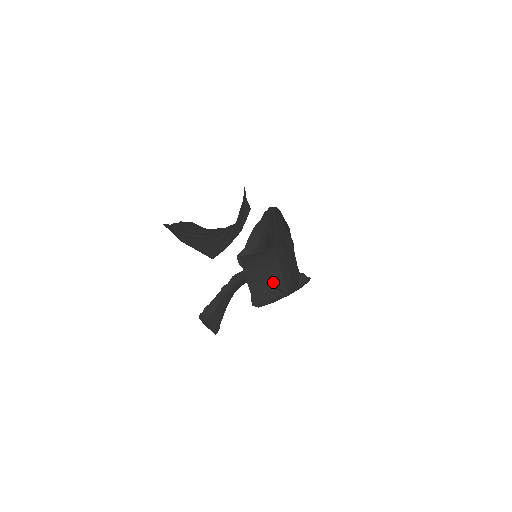
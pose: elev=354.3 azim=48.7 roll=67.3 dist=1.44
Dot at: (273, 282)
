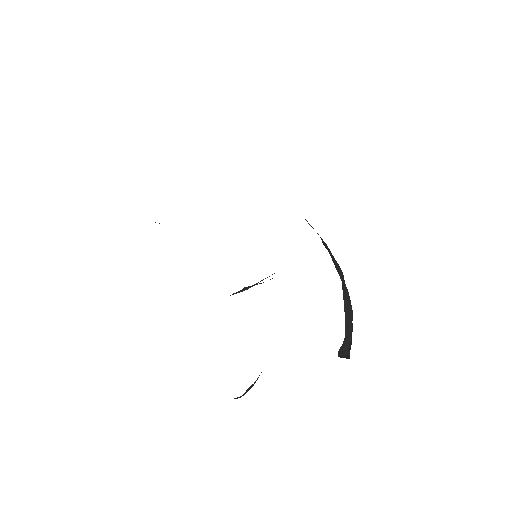
Dot at: occluded
